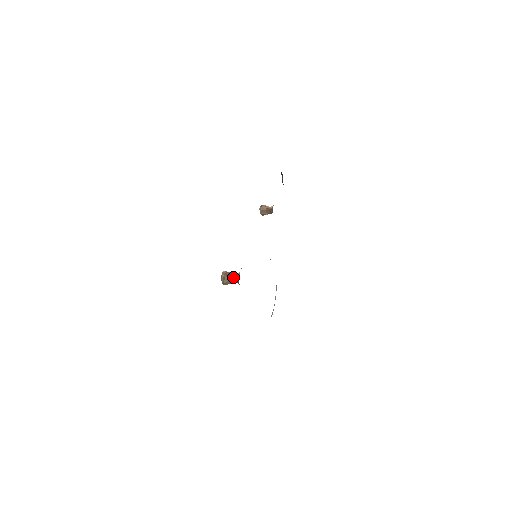
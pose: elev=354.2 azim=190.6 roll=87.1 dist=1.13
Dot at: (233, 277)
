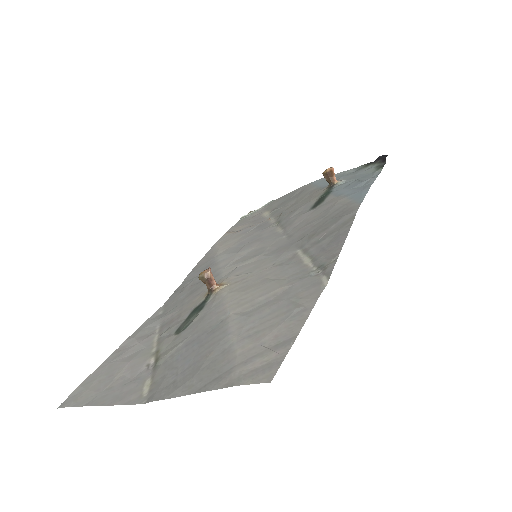
Dot at: (210, 285)
